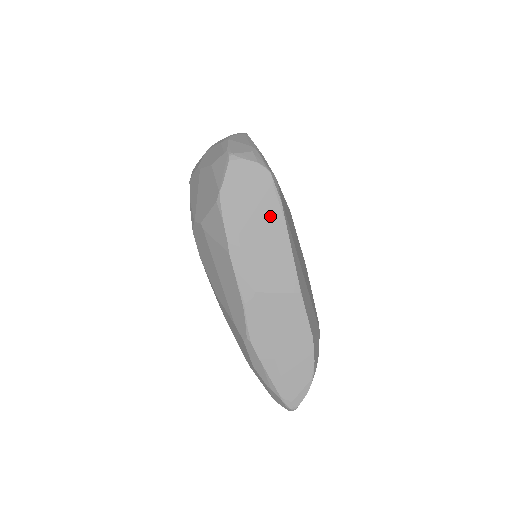
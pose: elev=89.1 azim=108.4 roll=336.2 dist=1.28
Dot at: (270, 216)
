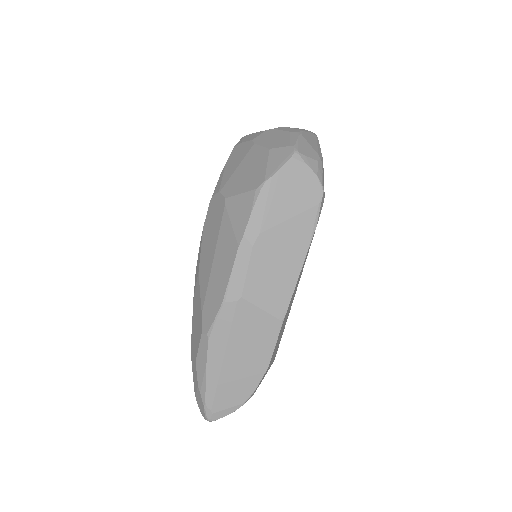
Dot at: (298, 233)
